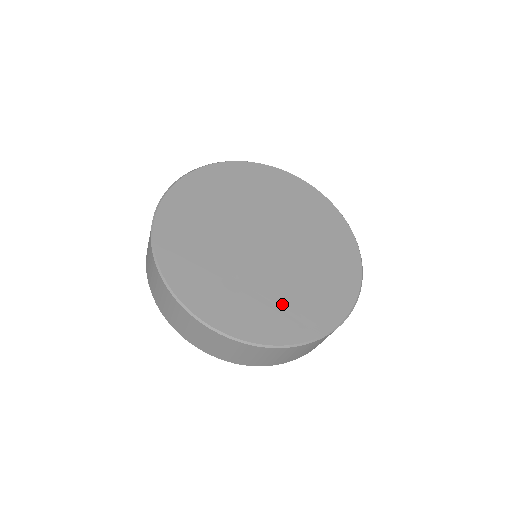
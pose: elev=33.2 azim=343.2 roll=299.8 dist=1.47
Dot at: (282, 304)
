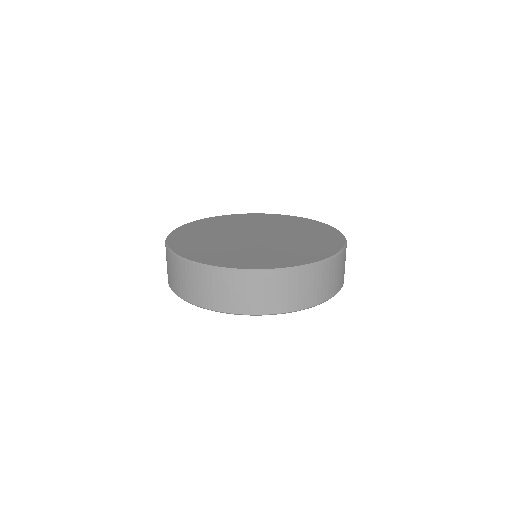
Dot at: (214, 249)
